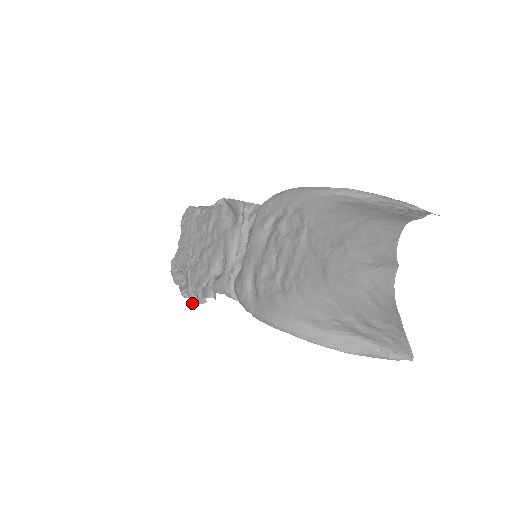
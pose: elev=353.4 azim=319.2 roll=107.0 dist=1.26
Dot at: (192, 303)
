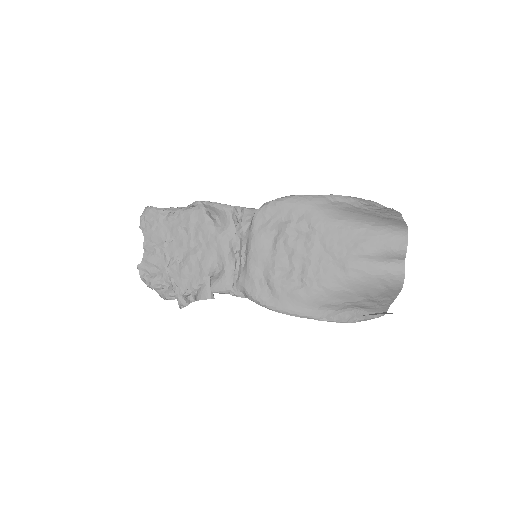
Dot at: (185, 306)
